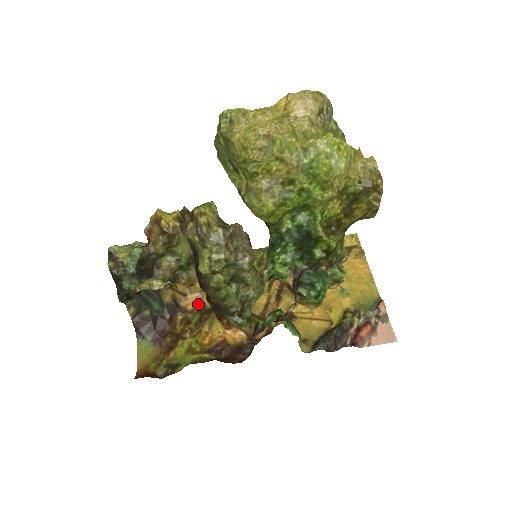
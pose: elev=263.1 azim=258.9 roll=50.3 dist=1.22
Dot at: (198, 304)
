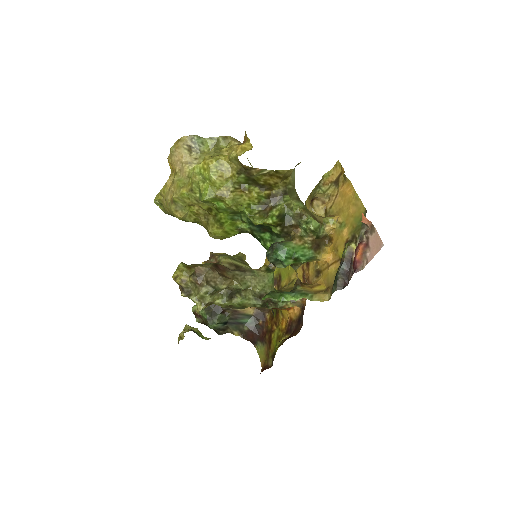
Dot at: occluded
